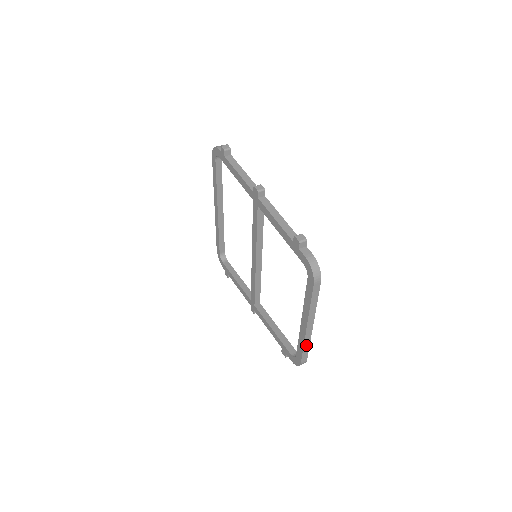
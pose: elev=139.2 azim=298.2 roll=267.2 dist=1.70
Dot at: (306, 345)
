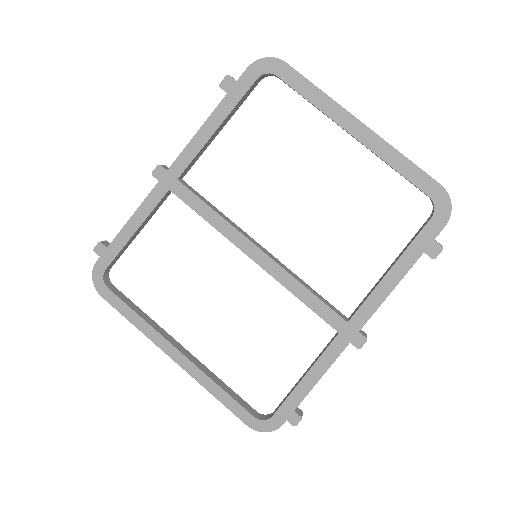
Dot at: (402, 155)
